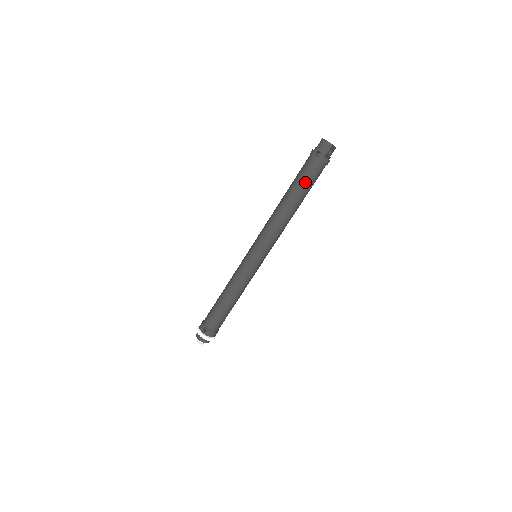
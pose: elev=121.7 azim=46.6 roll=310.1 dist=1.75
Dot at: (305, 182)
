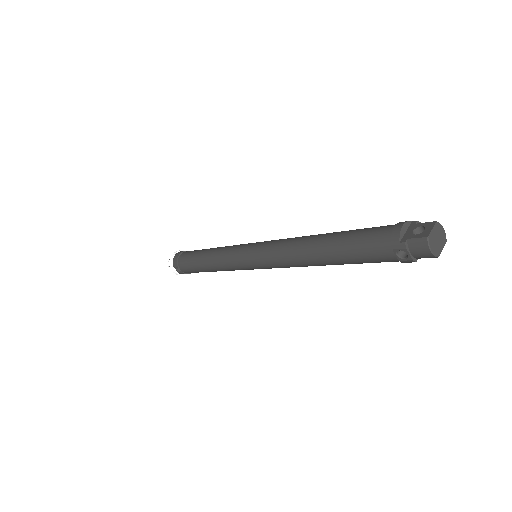
Dot at: (359, 262)
